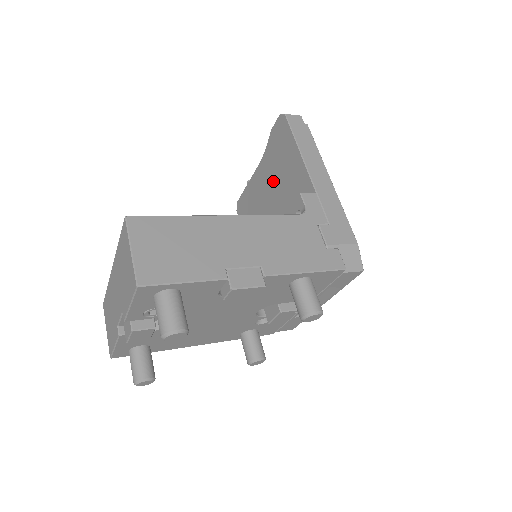
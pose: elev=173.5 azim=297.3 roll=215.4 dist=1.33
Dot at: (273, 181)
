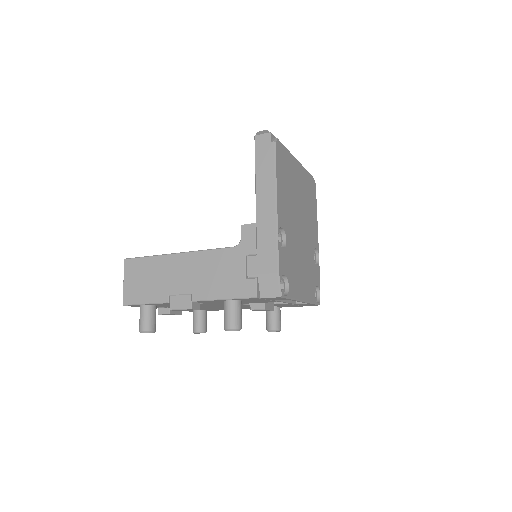
Dot at: occluded
